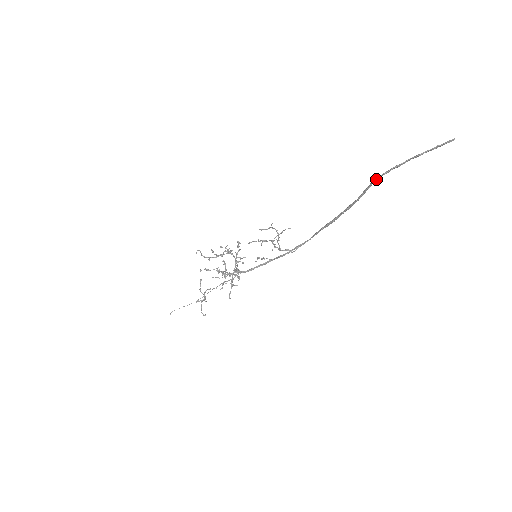
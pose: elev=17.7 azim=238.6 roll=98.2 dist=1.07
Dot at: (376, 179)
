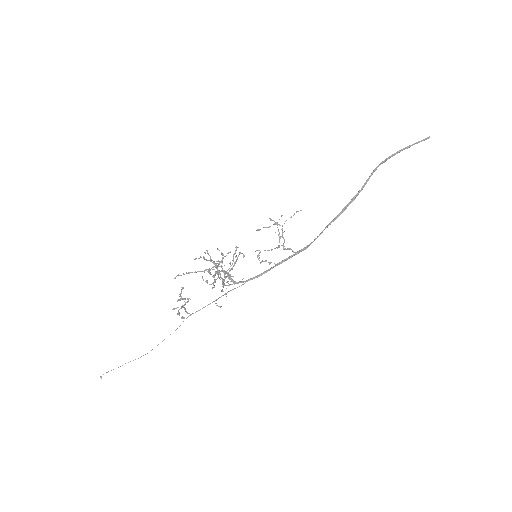
Dot at: (378, 165)
